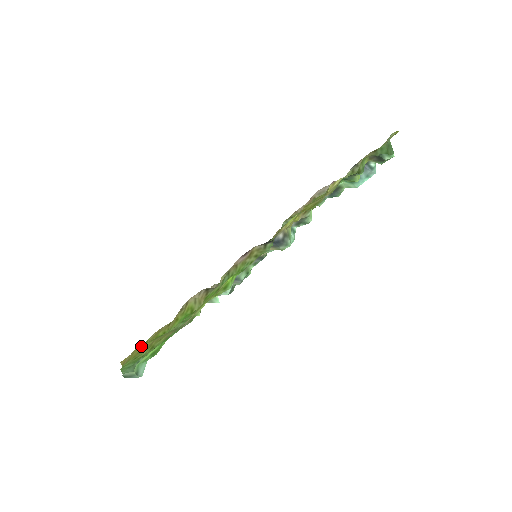
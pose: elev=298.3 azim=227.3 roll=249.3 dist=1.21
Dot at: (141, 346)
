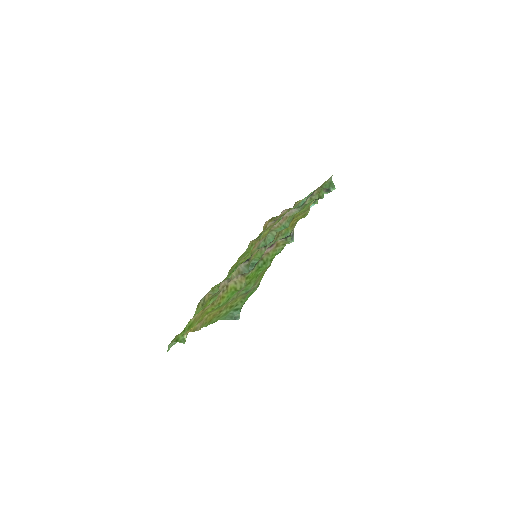
Dot at: (211, 313)
